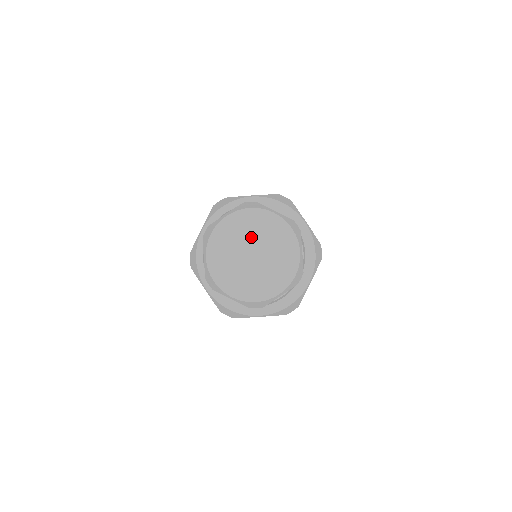
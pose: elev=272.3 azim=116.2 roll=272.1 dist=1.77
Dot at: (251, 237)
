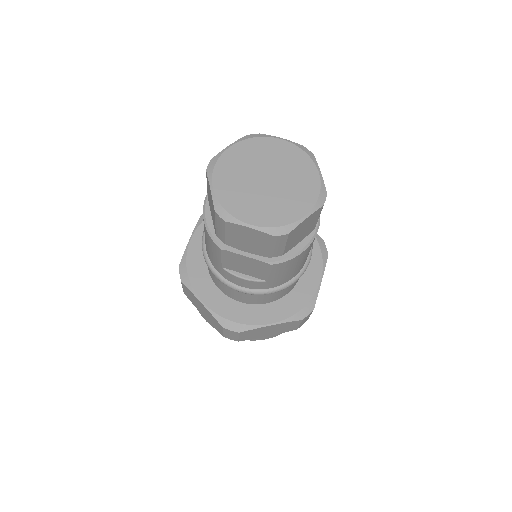
Dot at: (261, 163)
